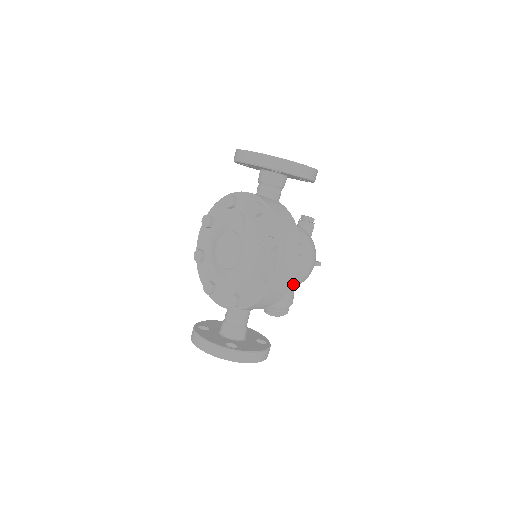
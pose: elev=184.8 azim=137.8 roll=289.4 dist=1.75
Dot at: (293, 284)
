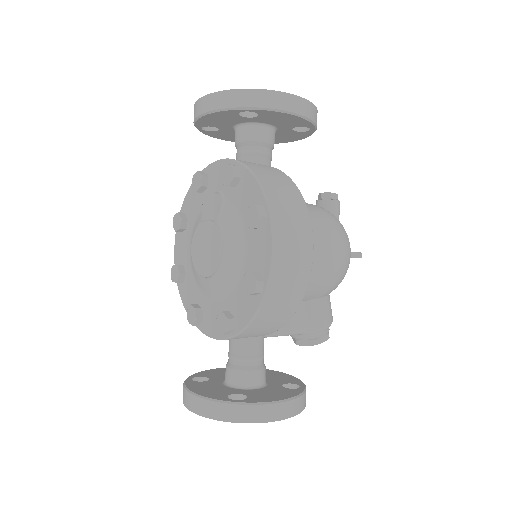
Dot at: (322, 288)
